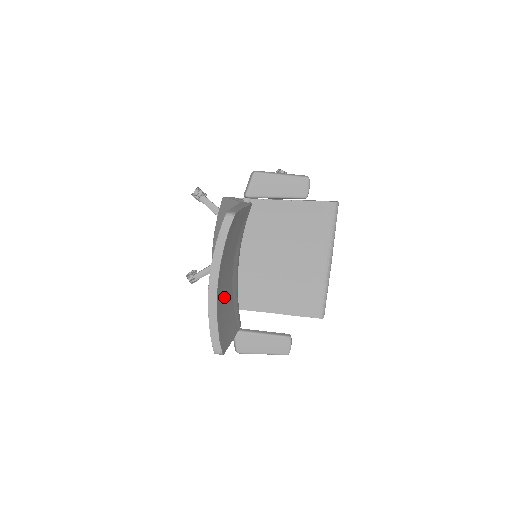
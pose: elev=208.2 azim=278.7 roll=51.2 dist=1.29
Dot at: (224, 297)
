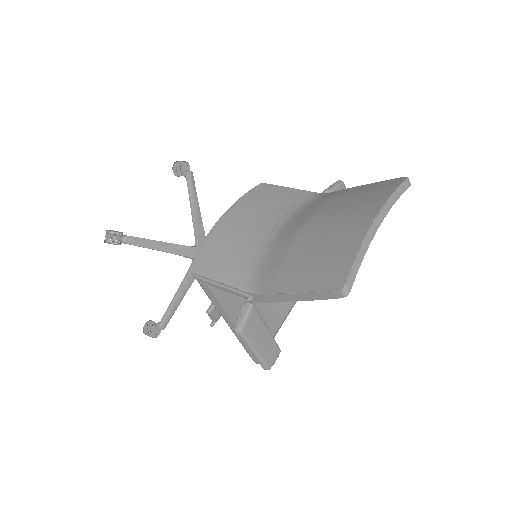
Dot at: occluded
